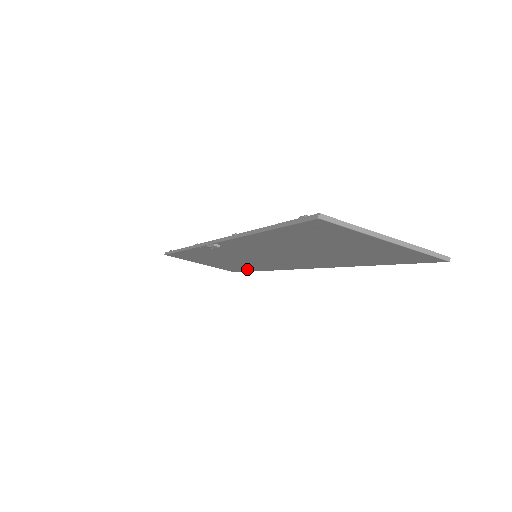
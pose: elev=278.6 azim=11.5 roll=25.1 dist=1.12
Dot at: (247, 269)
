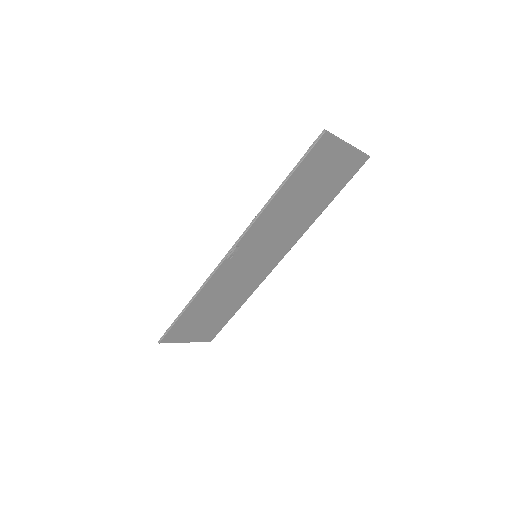
Dot at: (230, 313)
